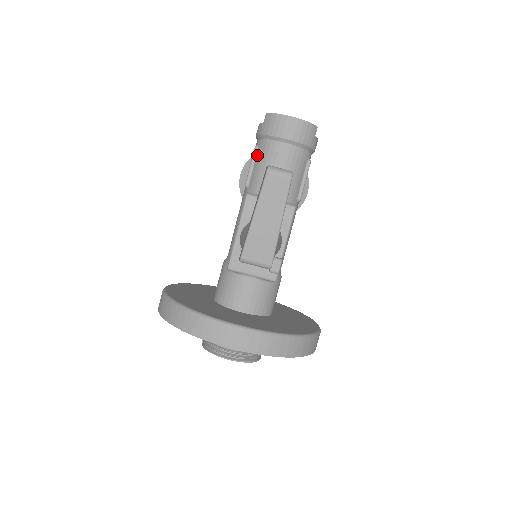
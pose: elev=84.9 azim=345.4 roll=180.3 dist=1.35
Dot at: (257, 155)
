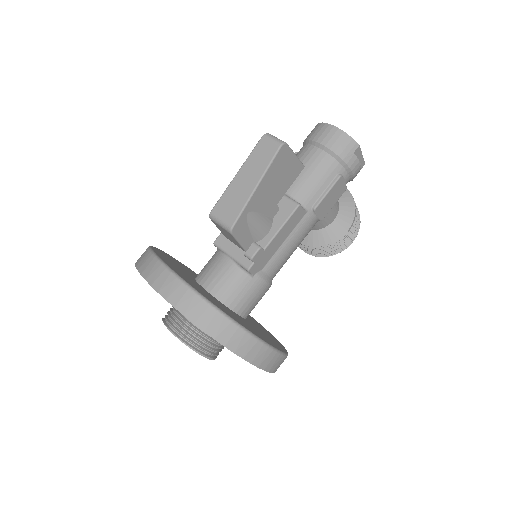
Dot at: occluded
